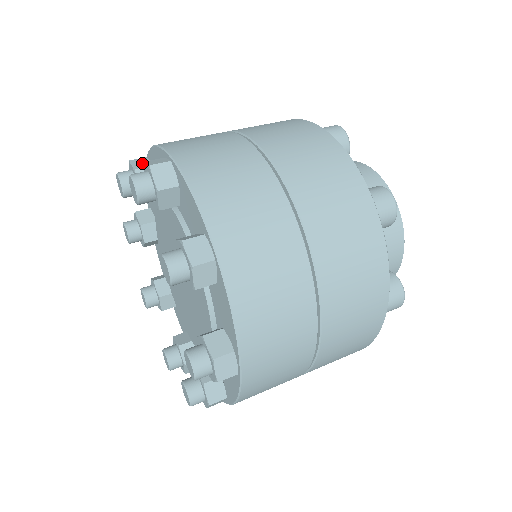
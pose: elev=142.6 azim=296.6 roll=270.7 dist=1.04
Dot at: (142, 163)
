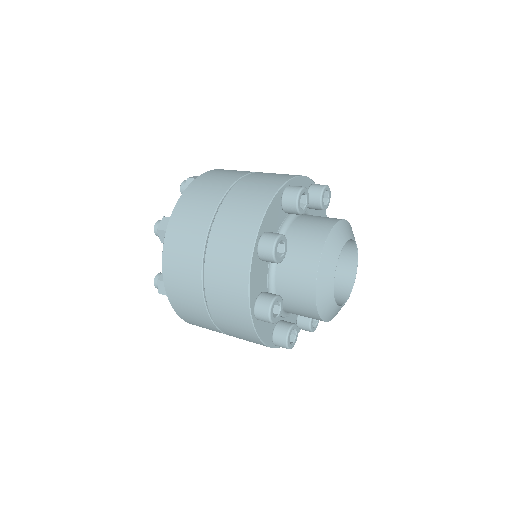
Dot at: occluded
